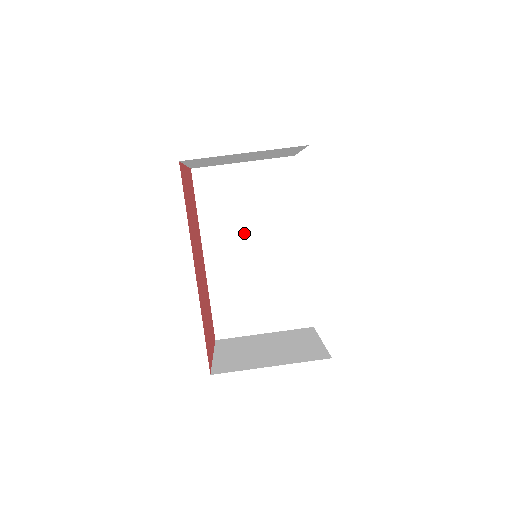
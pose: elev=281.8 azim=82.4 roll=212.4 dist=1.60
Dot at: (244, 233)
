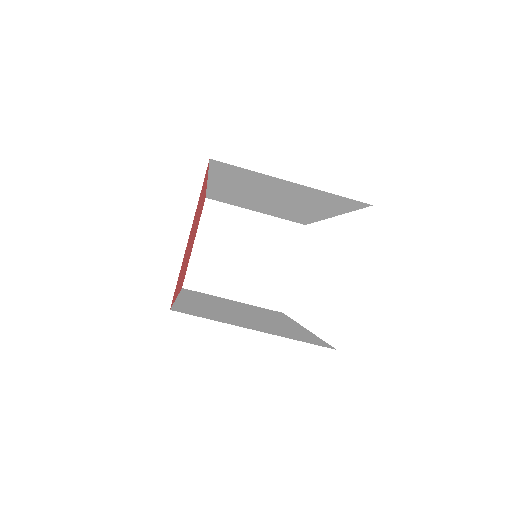
Dot at: (264, 195)
